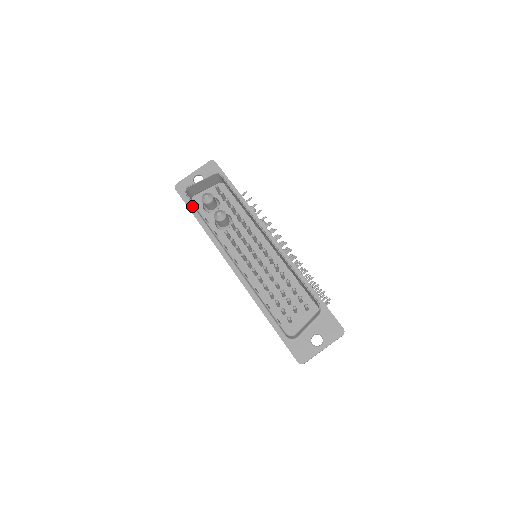
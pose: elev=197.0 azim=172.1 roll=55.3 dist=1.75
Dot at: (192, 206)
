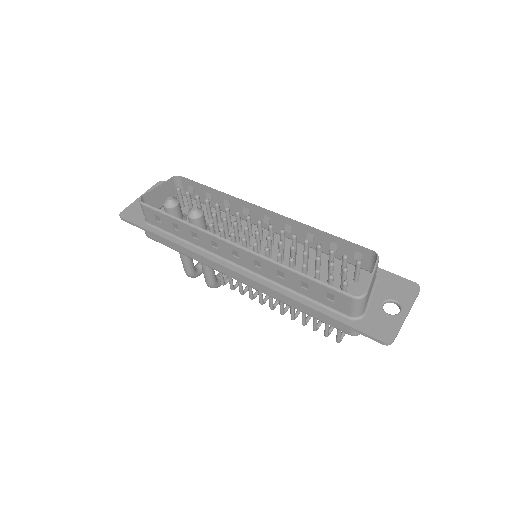
Dot at: (150, 226)
